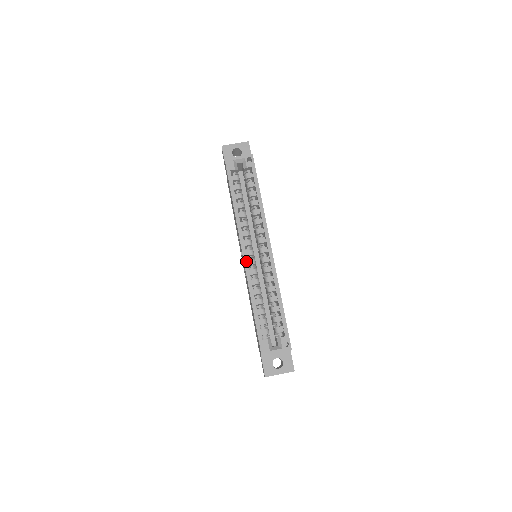
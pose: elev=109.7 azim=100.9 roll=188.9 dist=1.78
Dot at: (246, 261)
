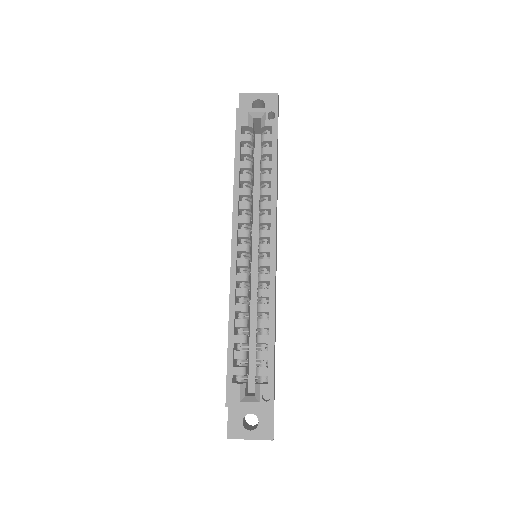
Dot at: (234, 259)
